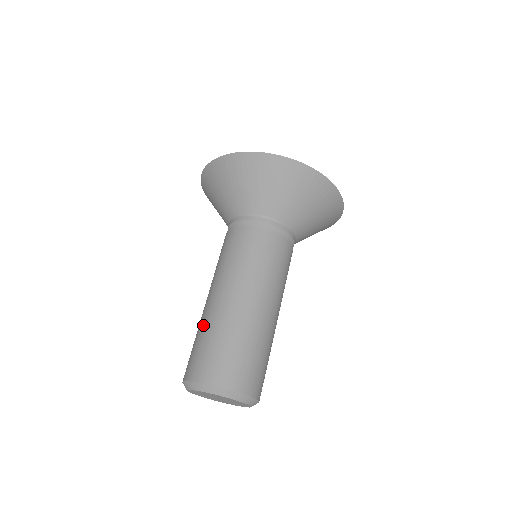
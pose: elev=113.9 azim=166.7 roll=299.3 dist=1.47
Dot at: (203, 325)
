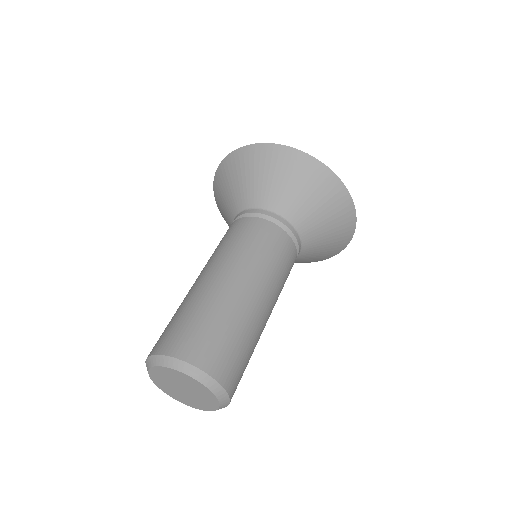
Dot at: (204, 302)
